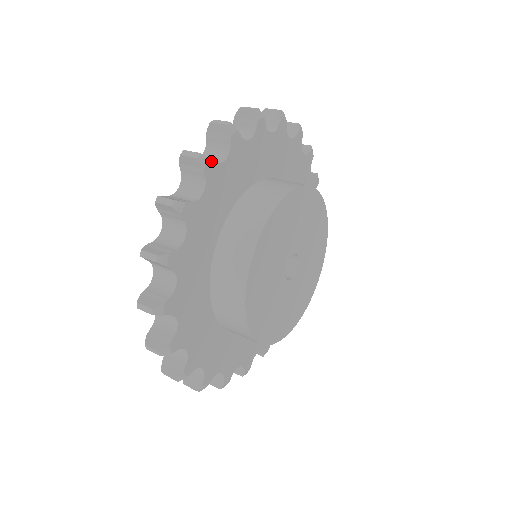
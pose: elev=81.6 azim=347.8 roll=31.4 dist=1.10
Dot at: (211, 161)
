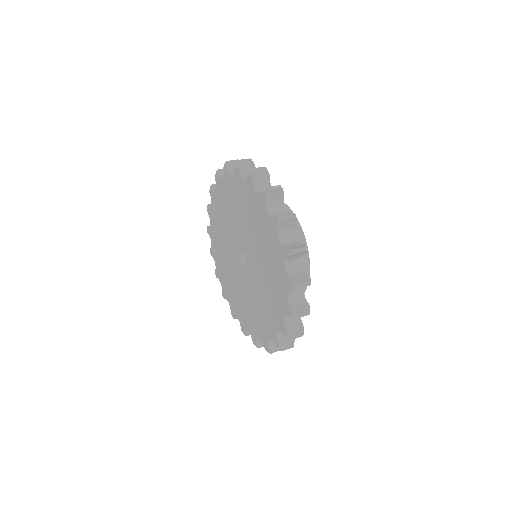
Dot at: (303, 245)
